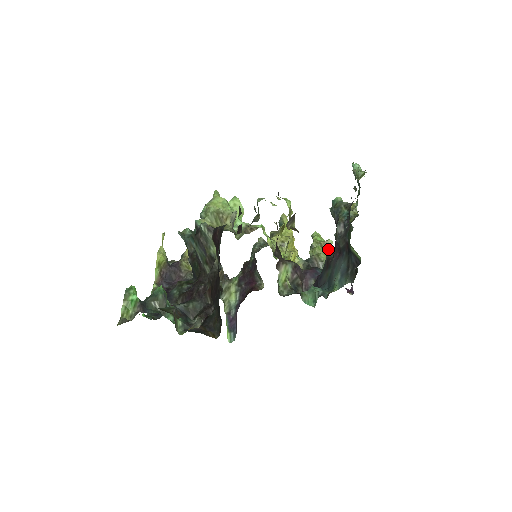
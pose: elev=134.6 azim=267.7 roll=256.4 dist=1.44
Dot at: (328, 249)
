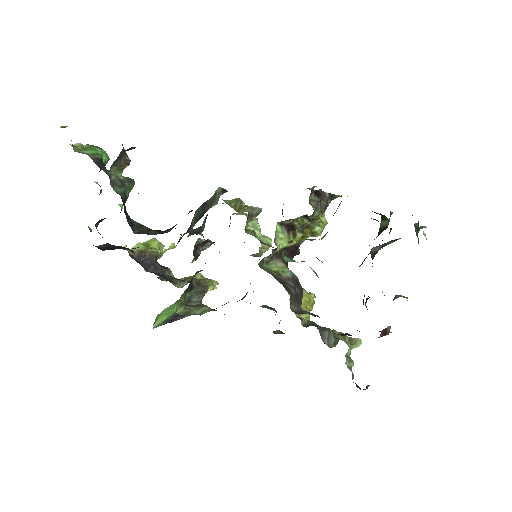
Dot at: (351, 344)
